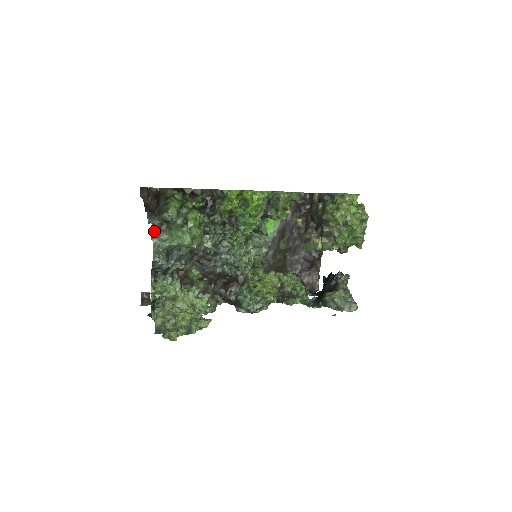
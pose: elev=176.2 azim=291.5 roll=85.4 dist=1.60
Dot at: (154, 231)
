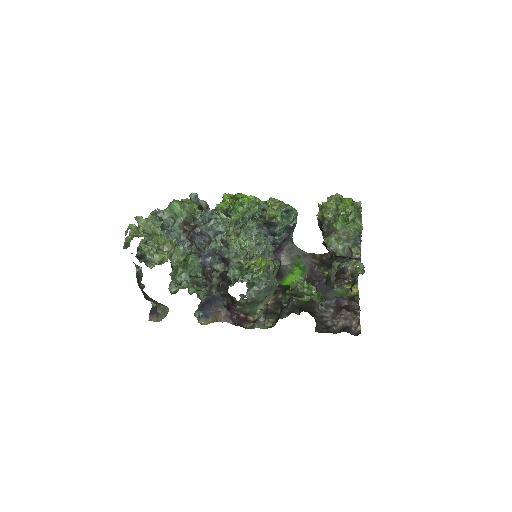
Dot at: occluded
